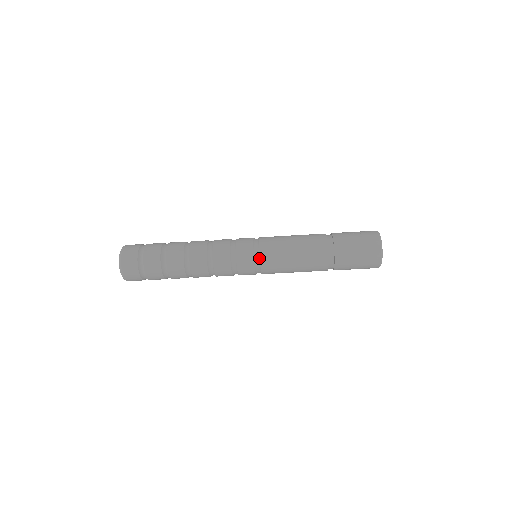
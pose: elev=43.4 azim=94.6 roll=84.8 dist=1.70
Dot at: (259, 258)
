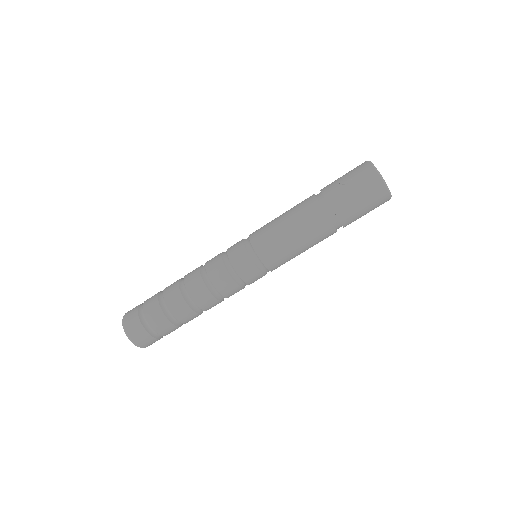
Dot at: (257, 256)
